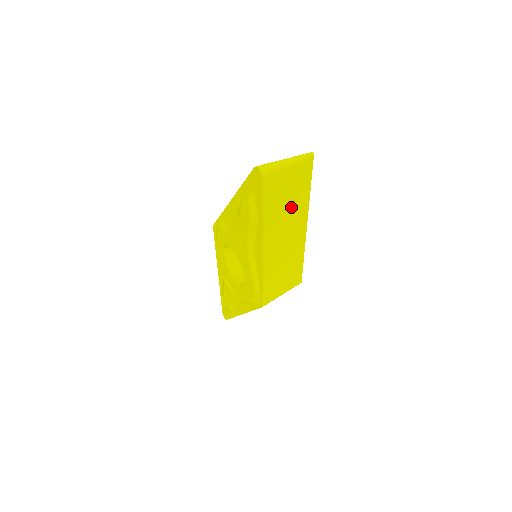
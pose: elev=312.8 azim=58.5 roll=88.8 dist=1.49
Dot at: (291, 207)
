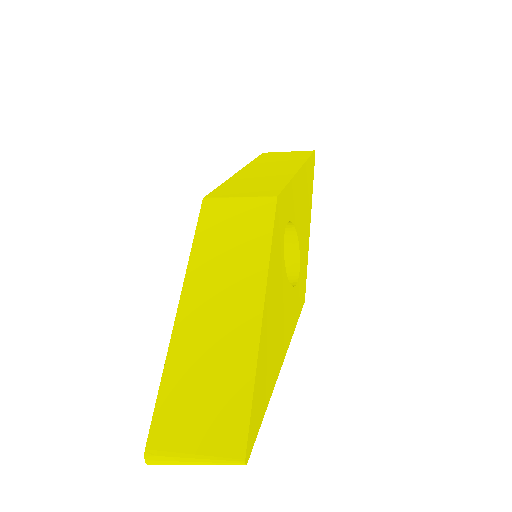
Dot at: (284, 161)
